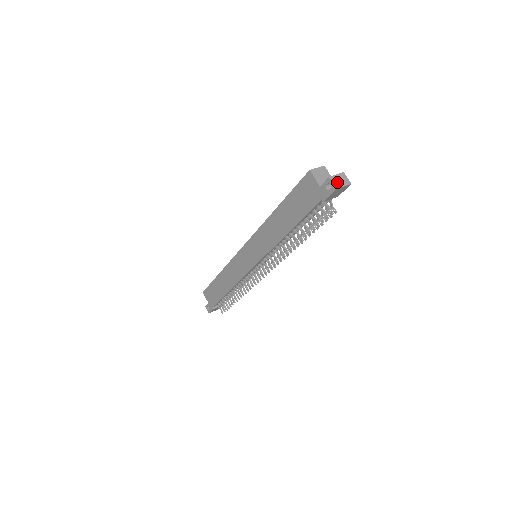
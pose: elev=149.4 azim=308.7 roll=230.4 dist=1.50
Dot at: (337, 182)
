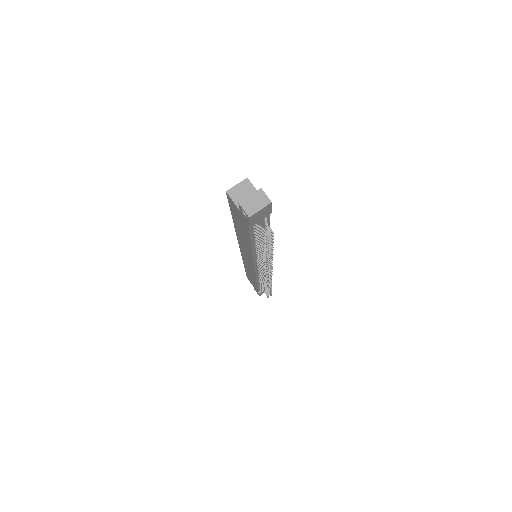
Dot at: (250, 207)
